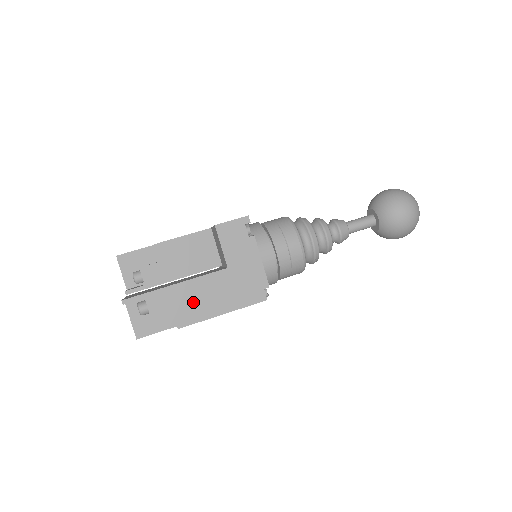
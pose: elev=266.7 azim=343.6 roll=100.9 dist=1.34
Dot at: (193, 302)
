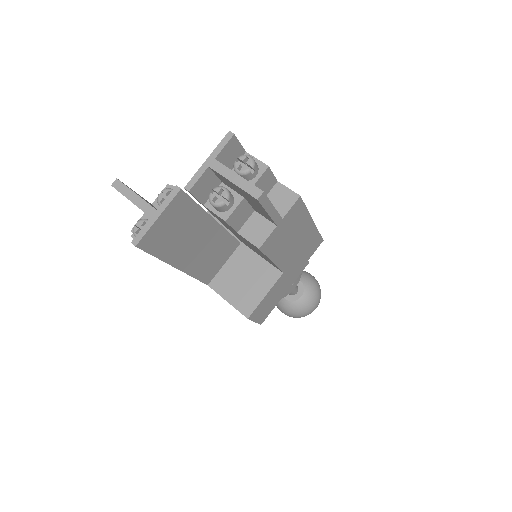
Dot at: occluded
